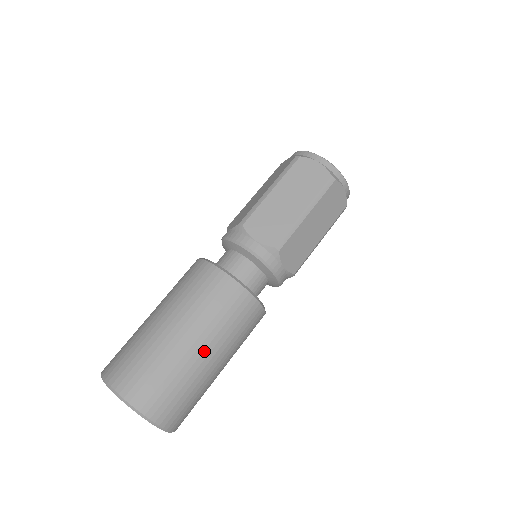
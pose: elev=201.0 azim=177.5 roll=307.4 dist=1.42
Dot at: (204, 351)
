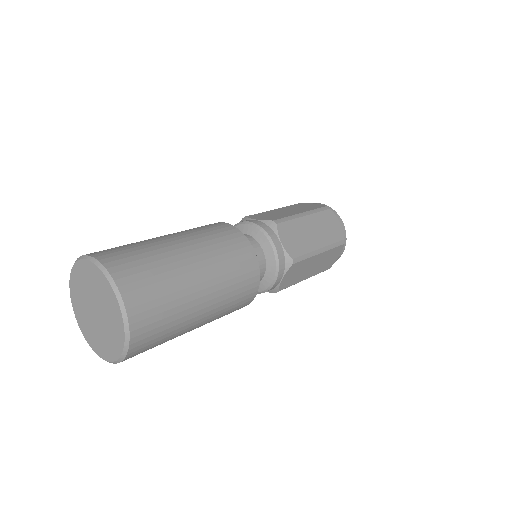
Dot at: (205, 302)
